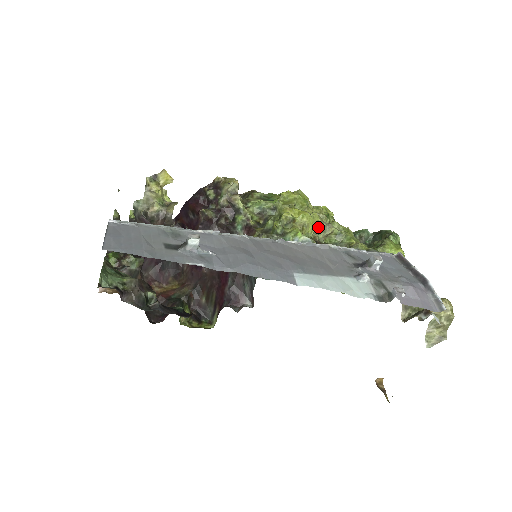
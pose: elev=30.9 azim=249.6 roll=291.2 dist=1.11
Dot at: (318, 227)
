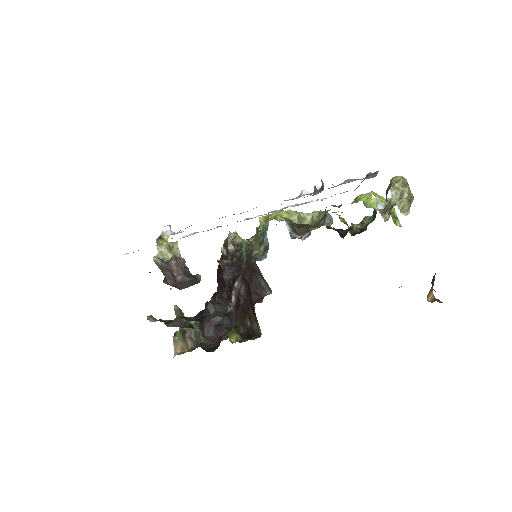
Dot at: (293, 215)
